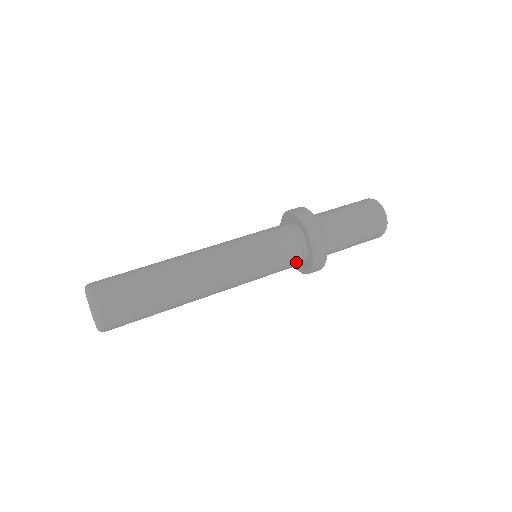
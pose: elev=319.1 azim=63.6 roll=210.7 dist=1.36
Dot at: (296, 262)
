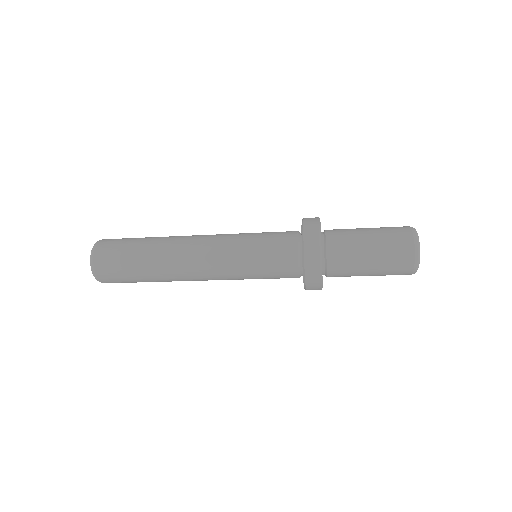
Dot at: (290, 253)
